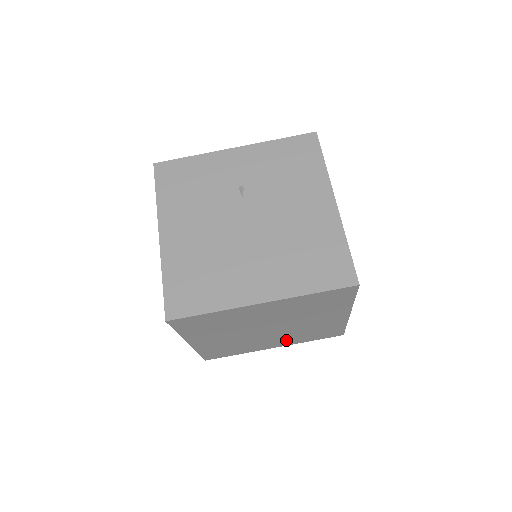
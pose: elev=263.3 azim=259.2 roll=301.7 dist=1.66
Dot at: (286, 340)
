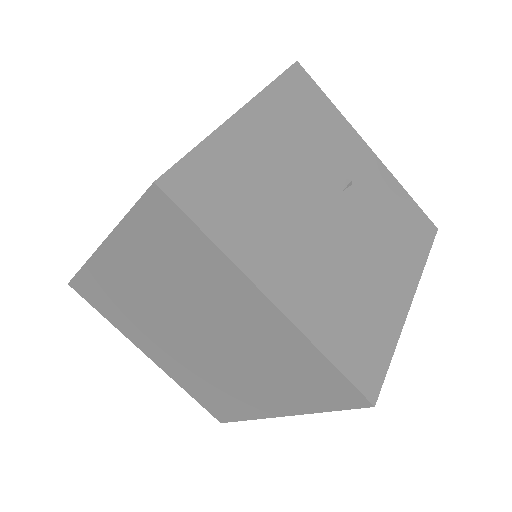
Dot at: (175, 364)
